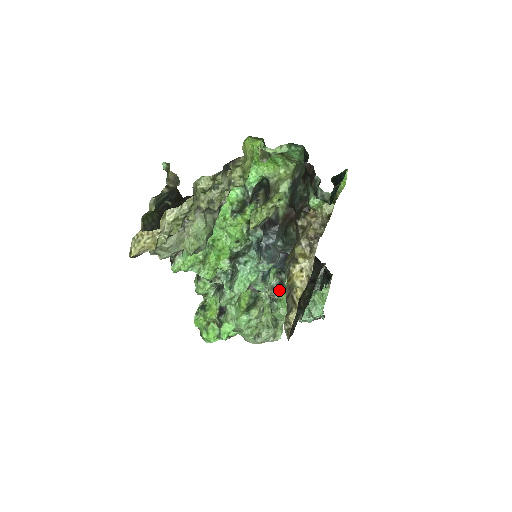
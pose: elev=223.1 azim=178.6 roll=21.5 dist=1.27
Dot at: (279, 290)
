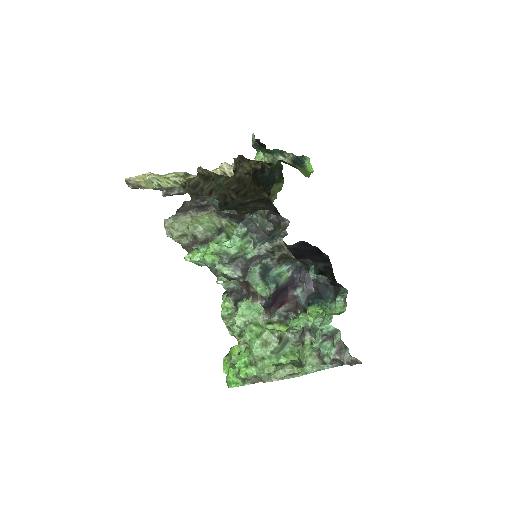
Dot at: occluded
